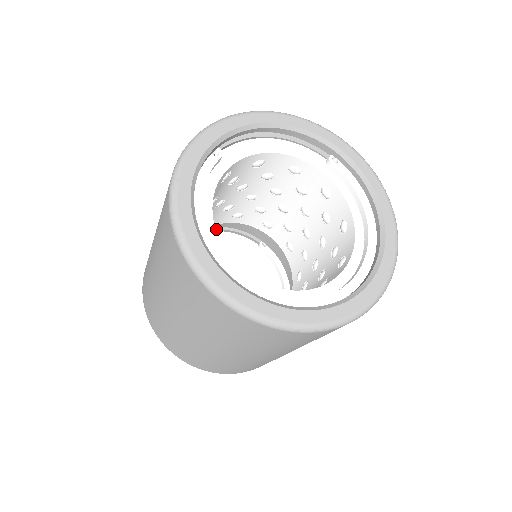
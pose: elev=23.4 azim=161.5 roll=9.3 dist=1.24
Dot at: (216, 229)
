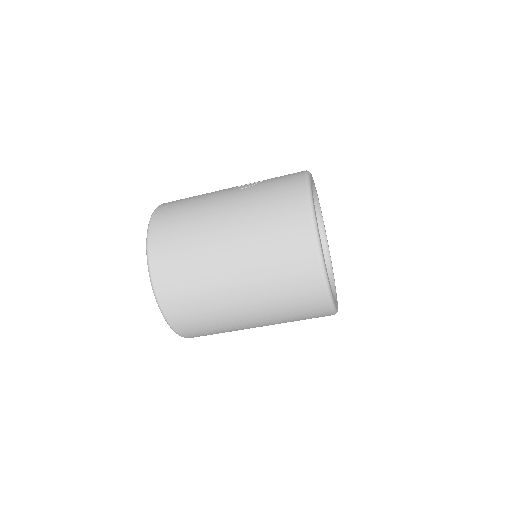
Dot at: occluded
